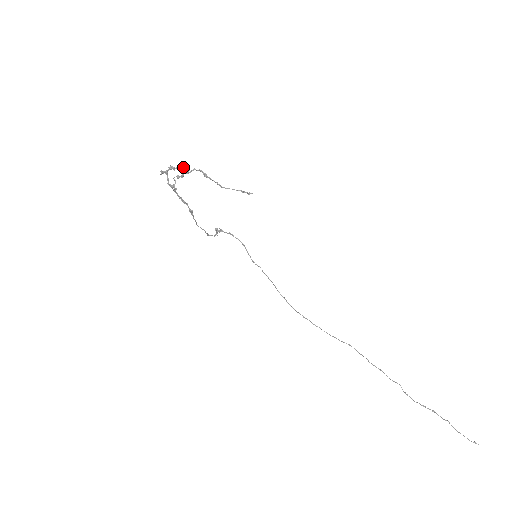
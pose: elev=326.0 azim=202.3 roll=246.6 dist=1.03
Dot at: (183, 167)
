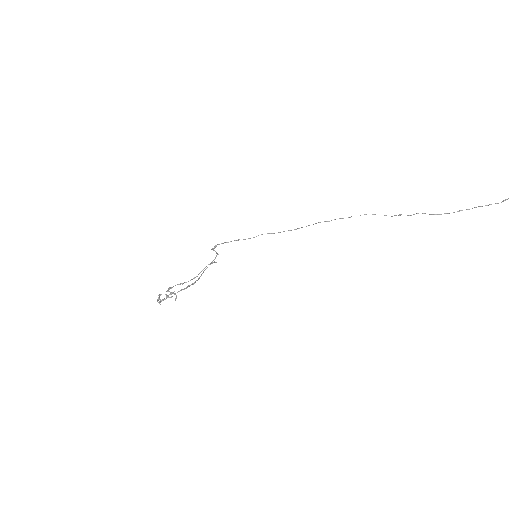
Dot at: occluded
